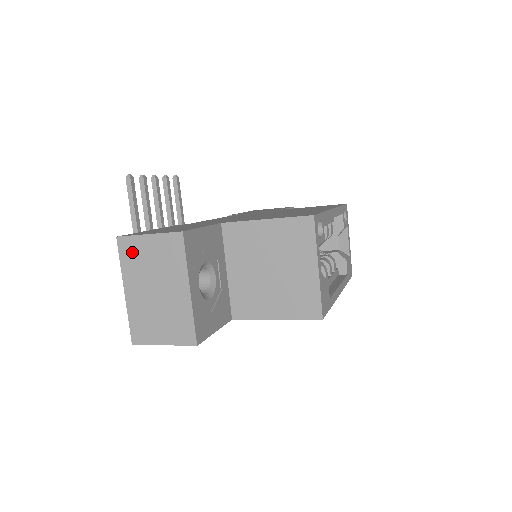
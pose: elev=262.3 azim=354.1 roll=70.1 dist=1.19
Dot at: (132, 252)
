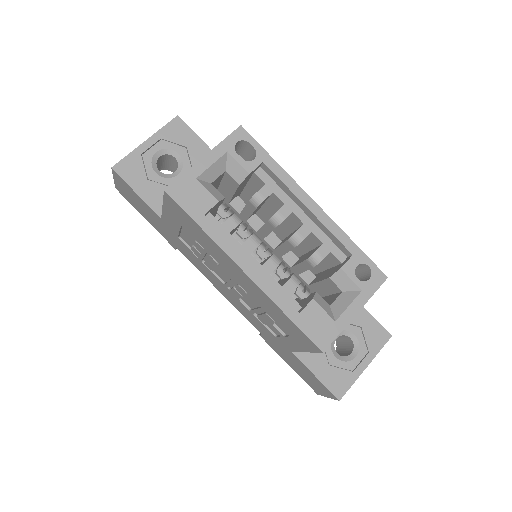
Dot at: occluded
